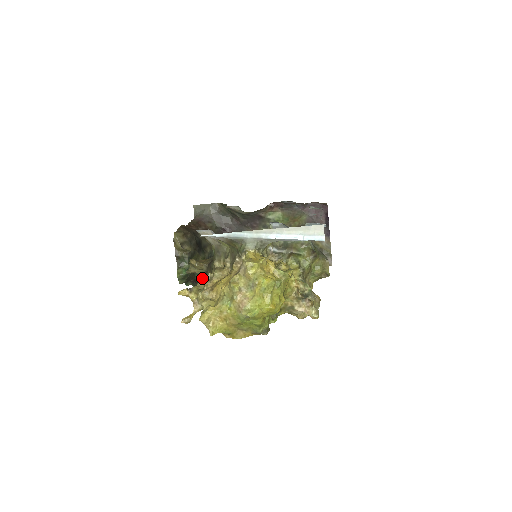
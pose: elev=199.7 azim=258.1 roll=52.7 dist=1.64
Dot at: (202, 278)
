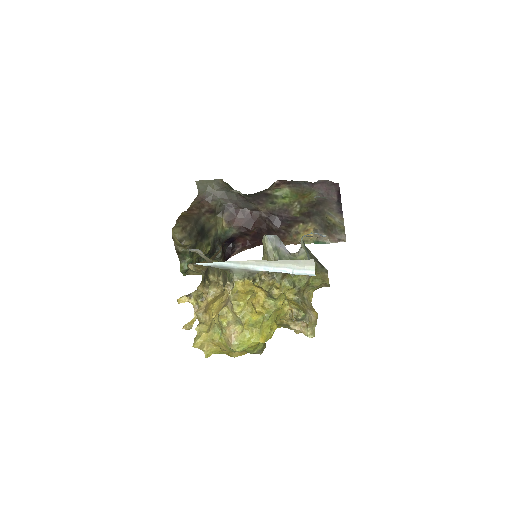
Dot at: (202, 280)
